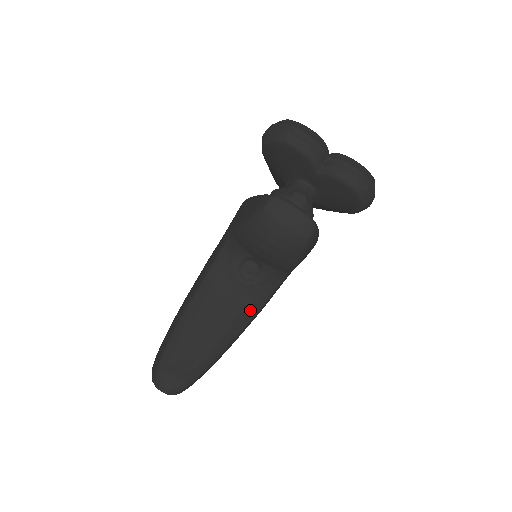
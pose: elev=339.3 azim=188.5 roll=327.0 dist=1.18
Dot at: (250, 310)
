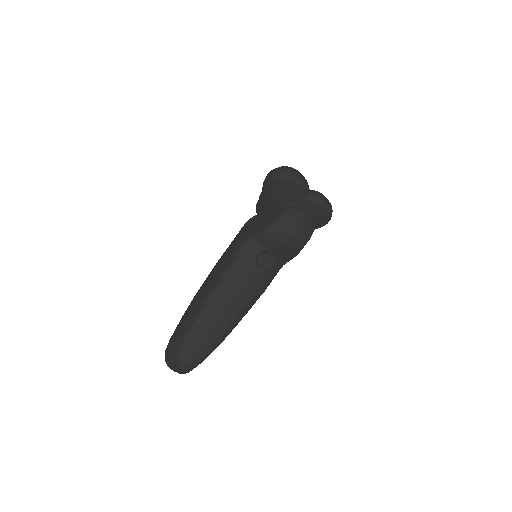
Dot at: (260, 291)
